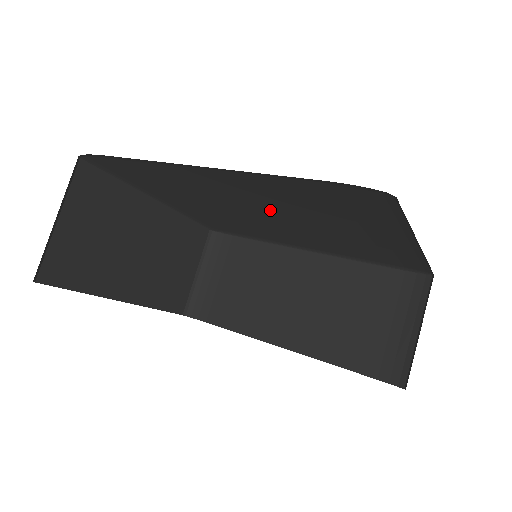
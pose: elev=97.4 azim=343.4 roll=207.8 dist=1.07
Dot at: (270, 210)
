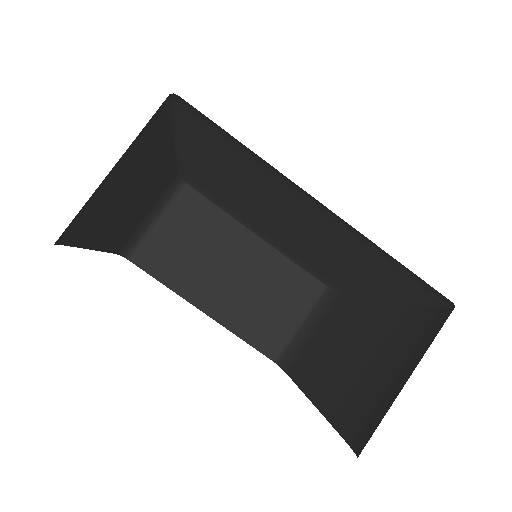
Dot at: (260, 203)
